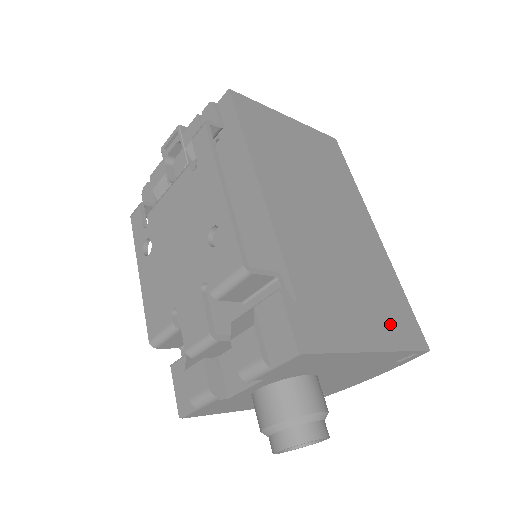
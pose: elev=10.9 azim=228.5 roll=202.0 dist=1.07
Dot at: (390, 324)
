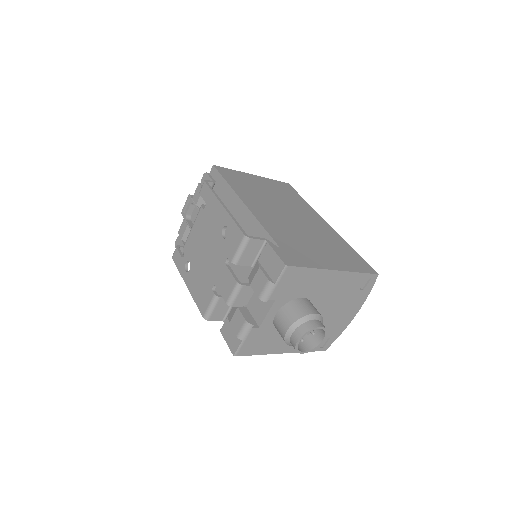
Dot at: (345, 261)
